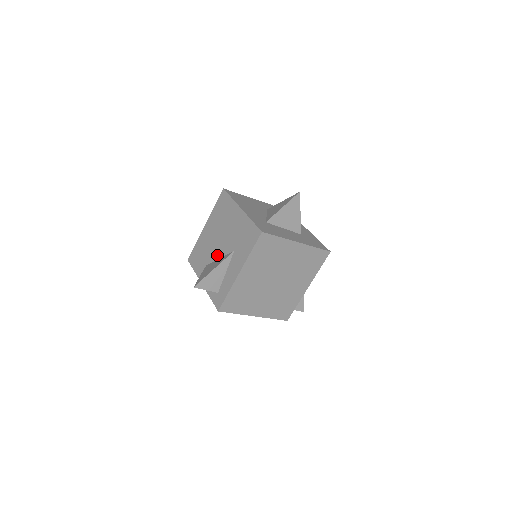
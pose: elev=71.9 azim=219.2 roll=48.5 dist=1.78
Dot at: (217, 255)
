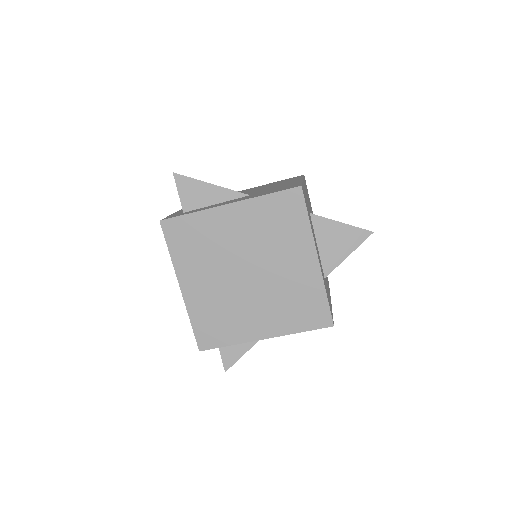
Dot at: occluded
